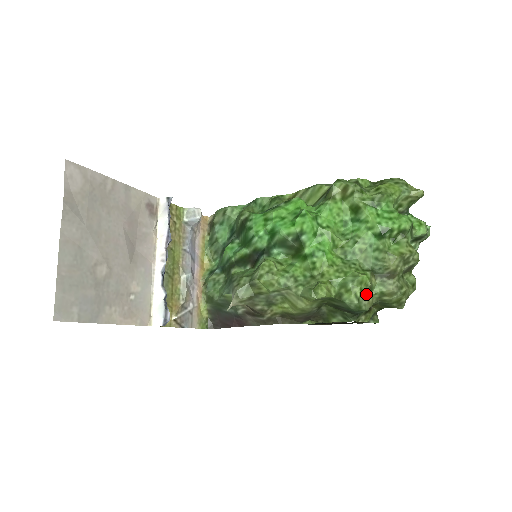
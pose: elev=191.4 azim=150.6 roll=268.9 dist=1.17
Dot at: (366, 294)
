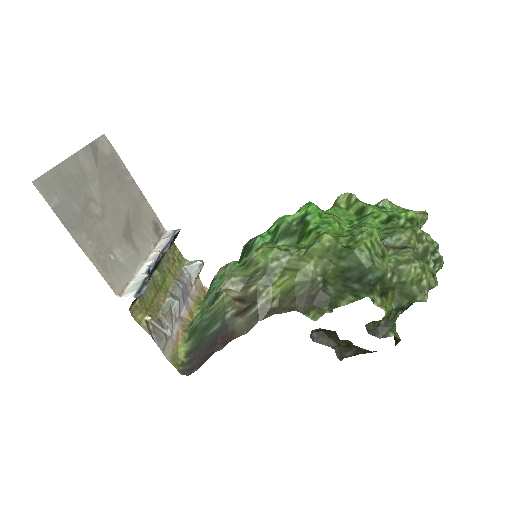
Dot at: (378, 254)
